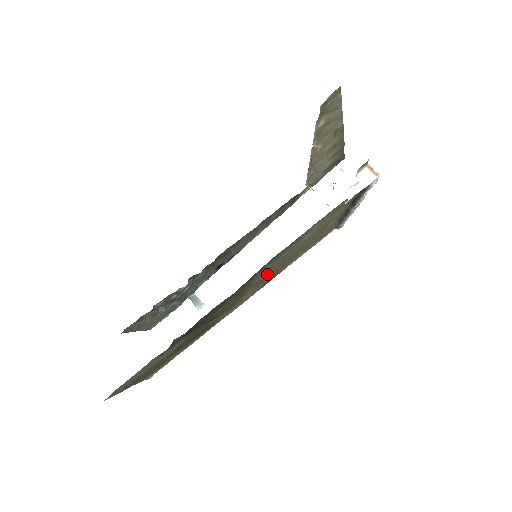
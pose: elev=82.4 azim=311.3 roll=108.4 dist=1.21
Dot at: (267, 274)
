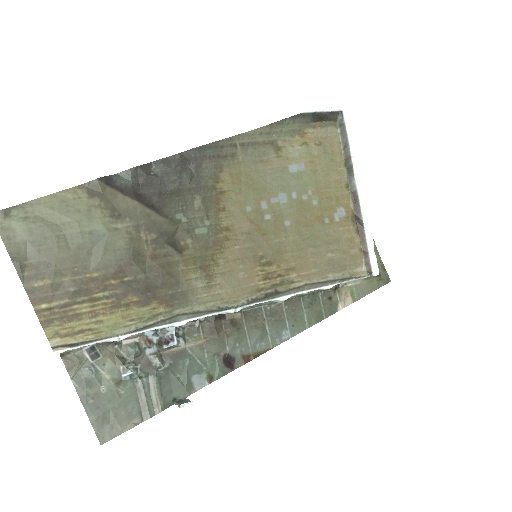
Dot at: (255, 222)
